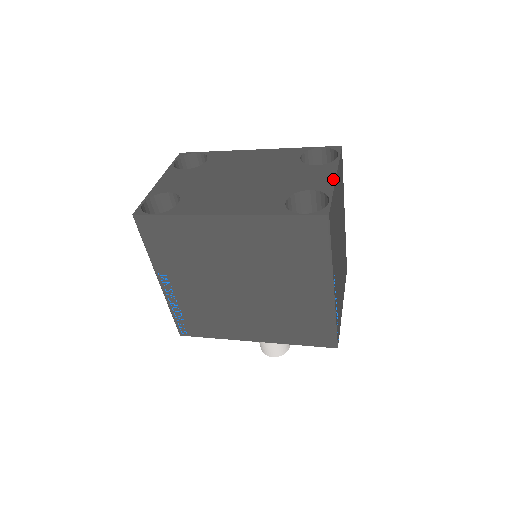
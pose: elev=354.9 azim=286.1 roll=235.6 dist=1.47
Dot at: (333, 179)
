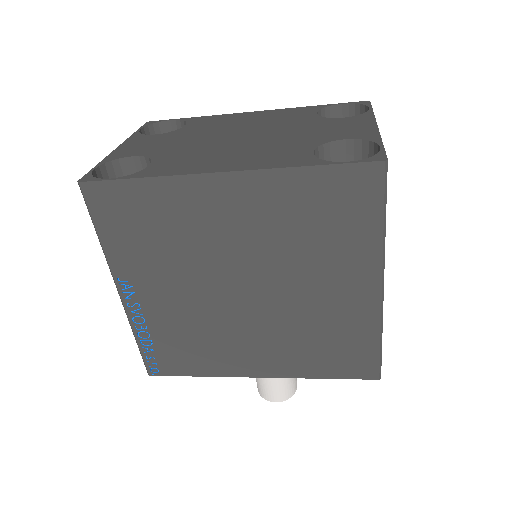
Dot at: (374, 127)
